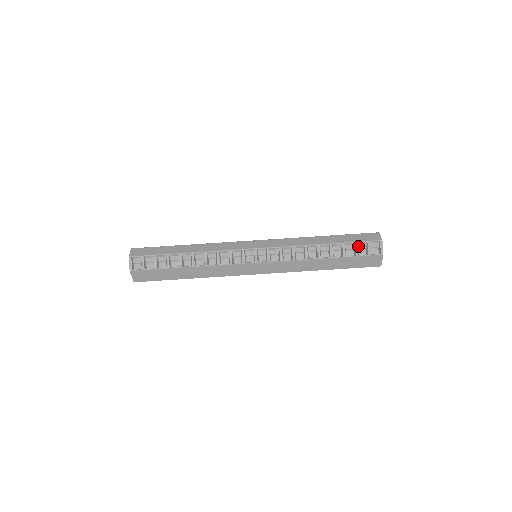
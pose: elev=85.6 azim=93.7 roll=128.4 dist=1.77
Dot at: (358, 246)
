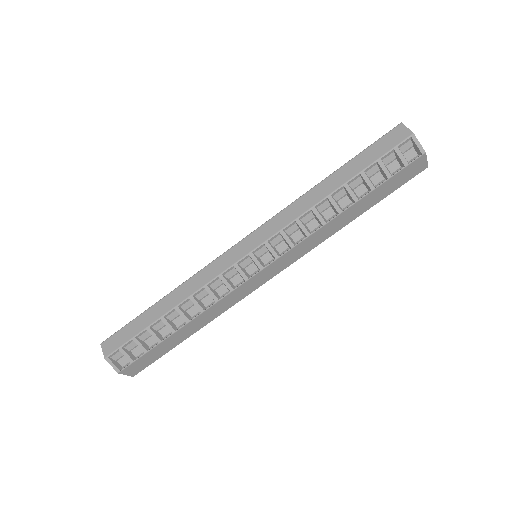
Dot at: (383, 163)
